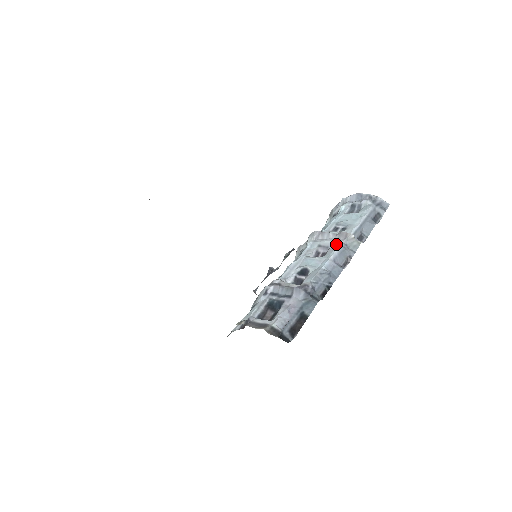
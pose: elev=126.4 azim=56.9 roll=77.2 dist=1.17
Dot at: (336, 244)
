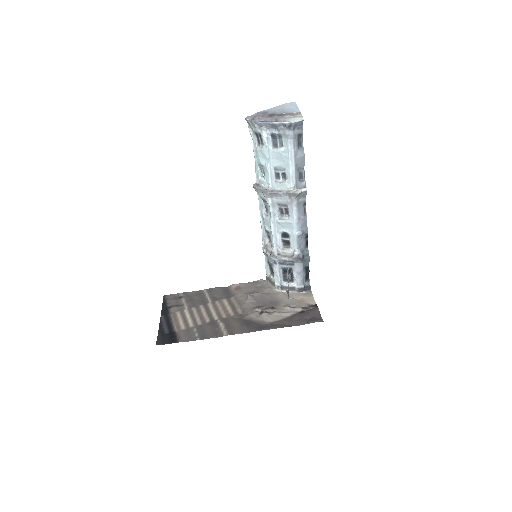
Dot at: (291, 202)
